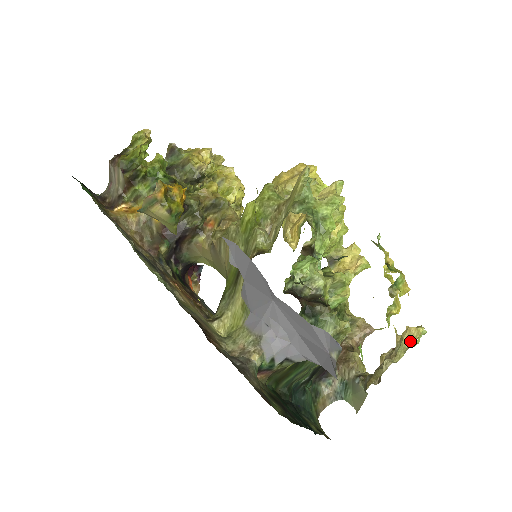
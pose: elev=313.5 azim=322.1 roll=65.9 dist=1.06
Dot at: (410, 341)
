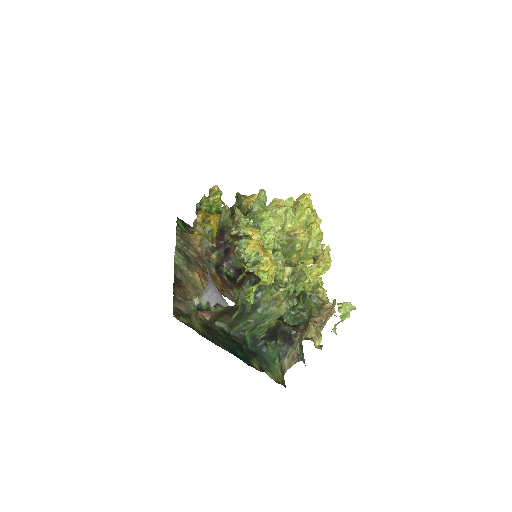
Dot at: (331, 310)
